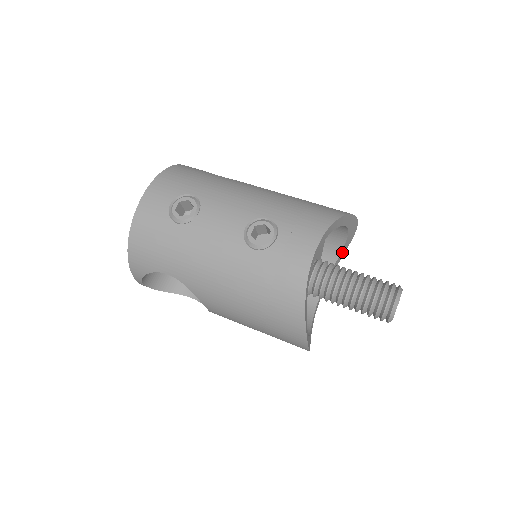
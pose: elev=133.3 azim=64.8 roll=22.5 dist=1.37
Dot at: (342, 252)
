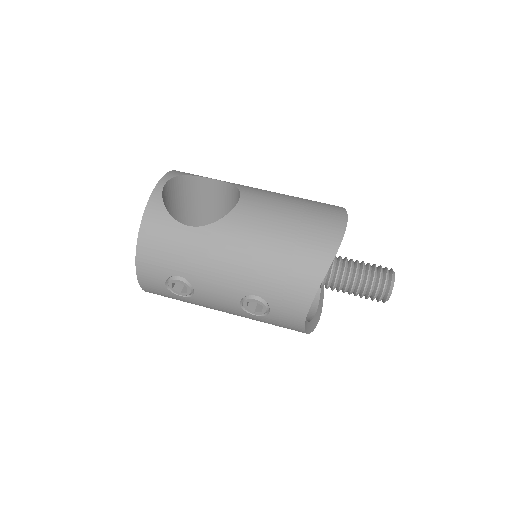
Dot at: occluded
